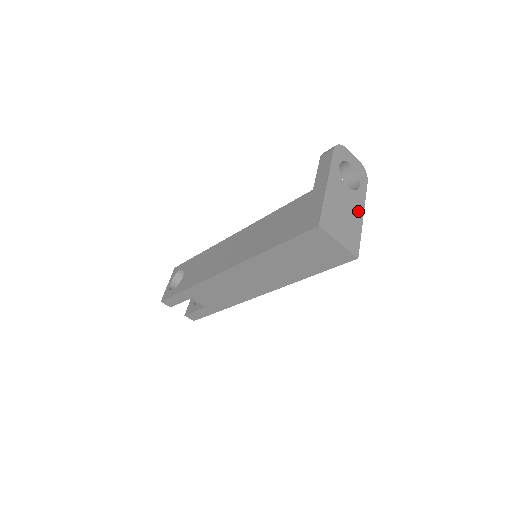
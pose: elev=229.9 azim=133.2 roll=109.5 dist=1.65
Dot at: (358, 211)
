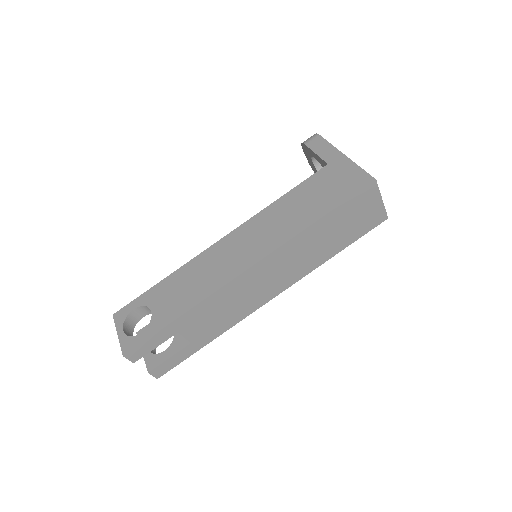
Dot at: occluded
